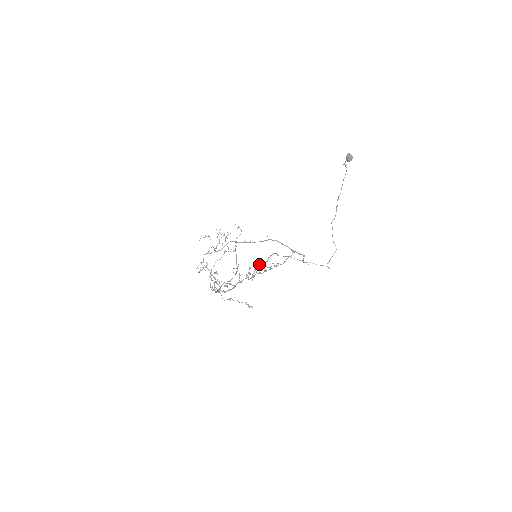
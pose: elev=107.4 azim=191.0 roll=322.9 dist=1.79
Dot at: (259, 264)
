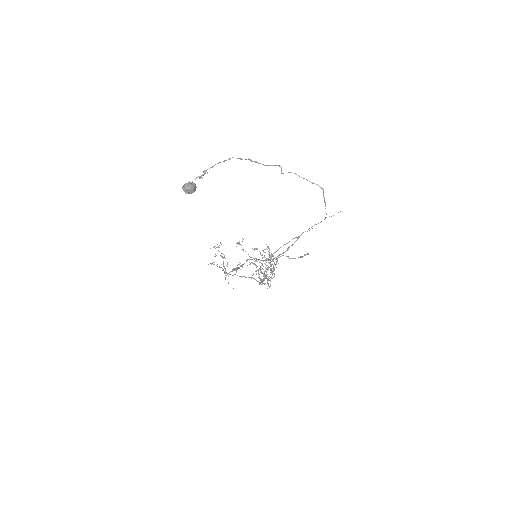
Dot at: (269, 249)
